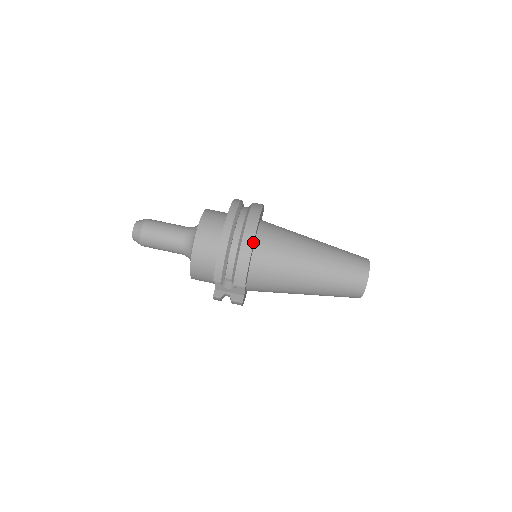
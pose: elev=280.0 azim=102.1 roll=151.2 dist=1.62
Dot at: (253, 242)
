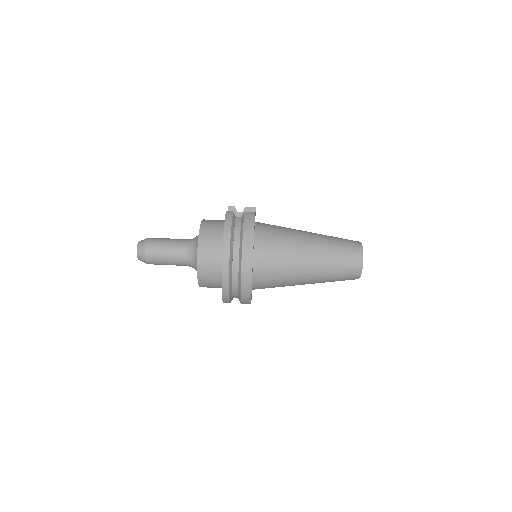
Dot at: (251, 291)
